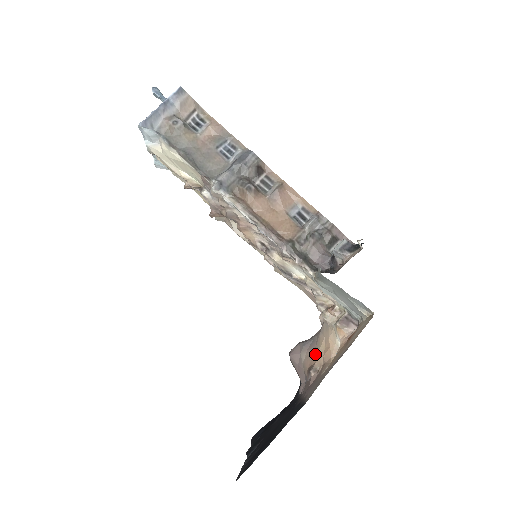
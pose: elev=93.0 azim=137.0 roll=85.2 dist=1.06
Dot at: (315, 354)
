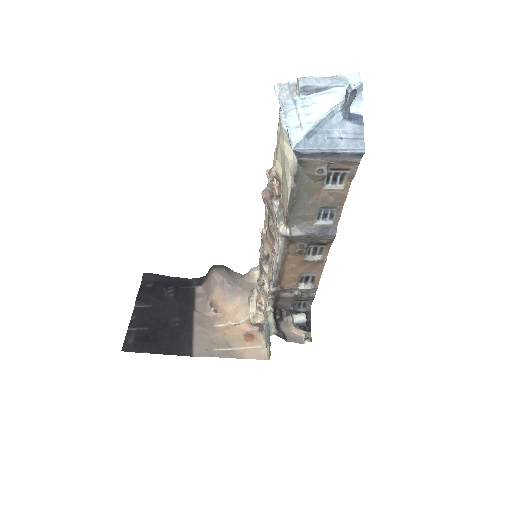
Dot at: (225, 302)
